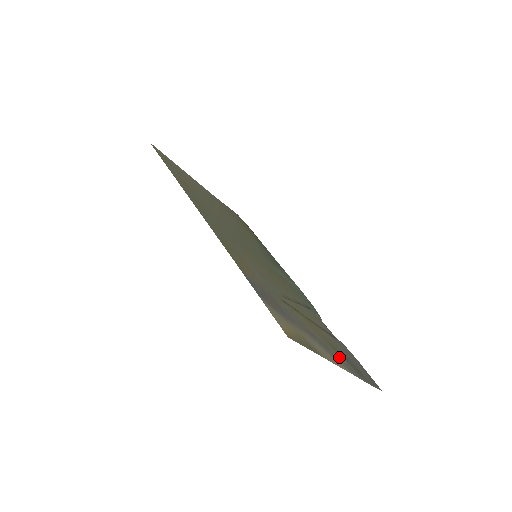
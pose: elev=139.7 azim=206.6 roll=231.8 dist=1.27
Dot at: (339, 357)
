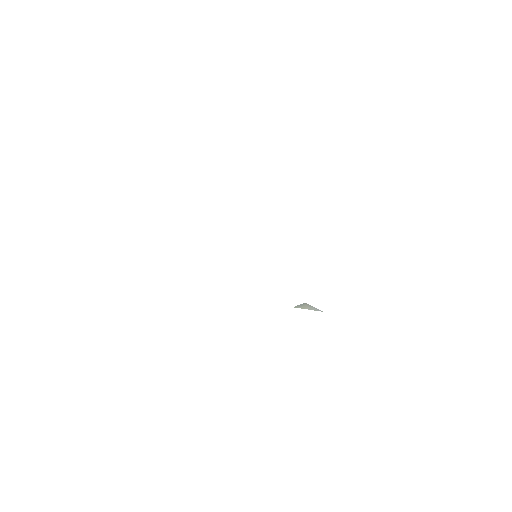
Dot at: occluded
